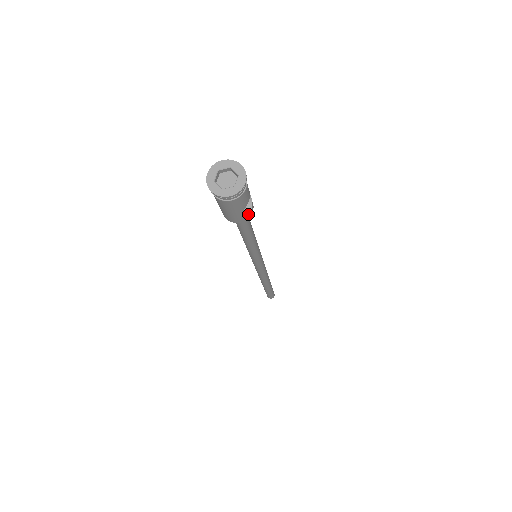
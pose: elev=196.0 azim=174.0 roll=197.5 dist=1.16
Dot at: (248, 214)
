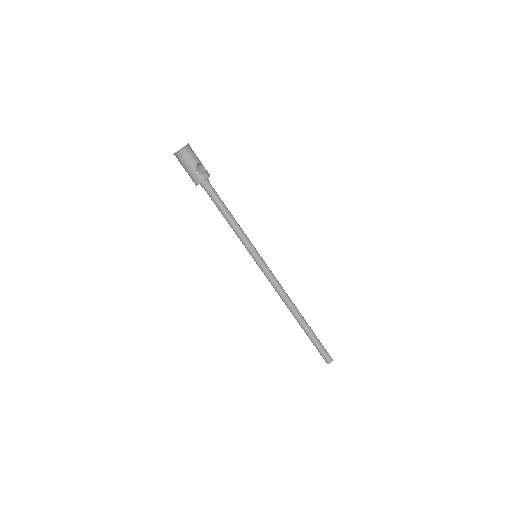
Dot at: (203, 176)
